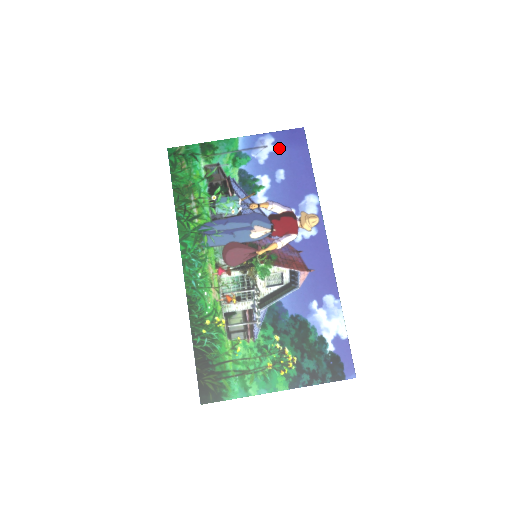
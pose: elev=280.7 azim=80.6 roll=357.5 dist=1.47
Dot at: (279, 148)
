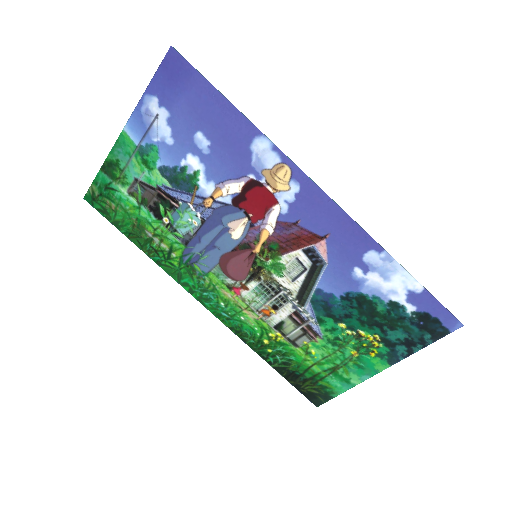
Dot at: (171, 105)
